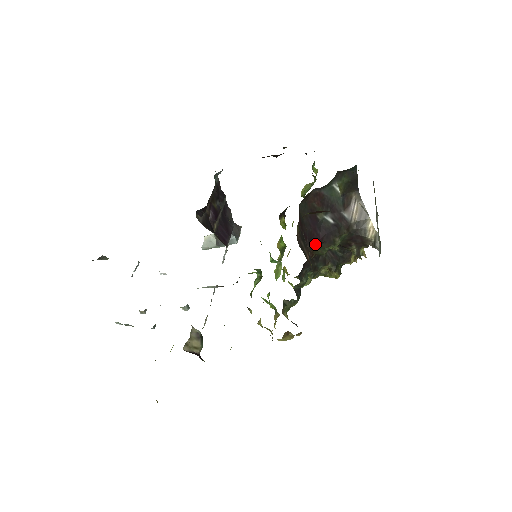
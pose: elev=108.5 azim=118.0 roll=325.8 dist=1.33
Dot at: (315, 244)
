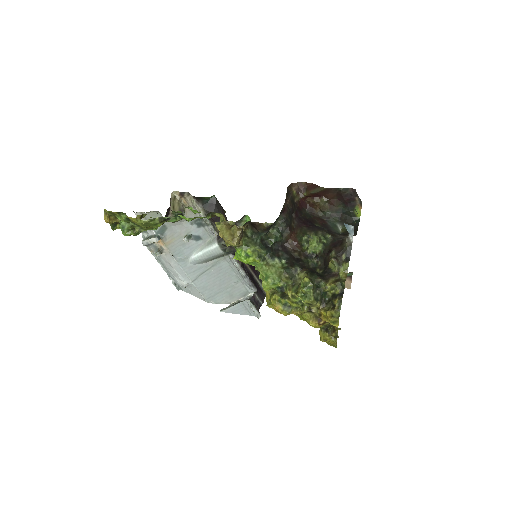
Dot at: (301, 228)
